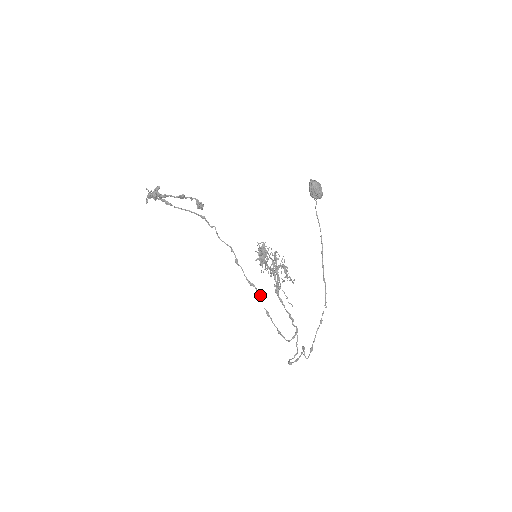
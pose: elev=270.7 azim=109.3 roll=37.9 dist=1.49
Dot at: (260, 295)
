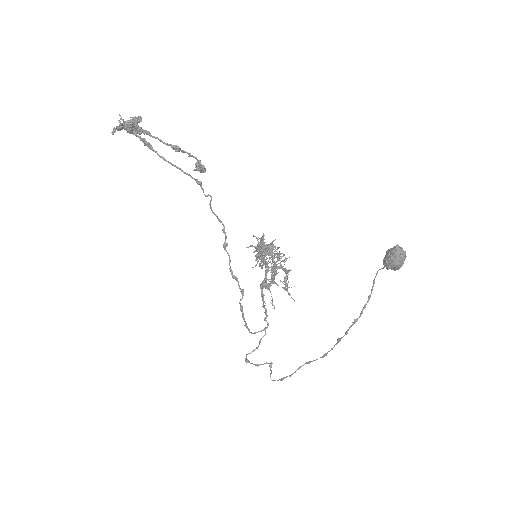
Dot at: occluded
